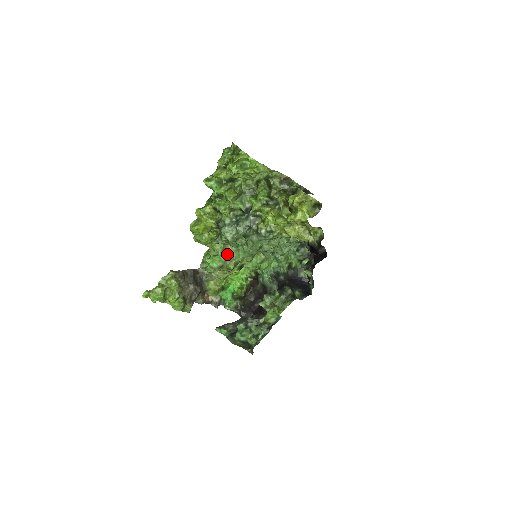
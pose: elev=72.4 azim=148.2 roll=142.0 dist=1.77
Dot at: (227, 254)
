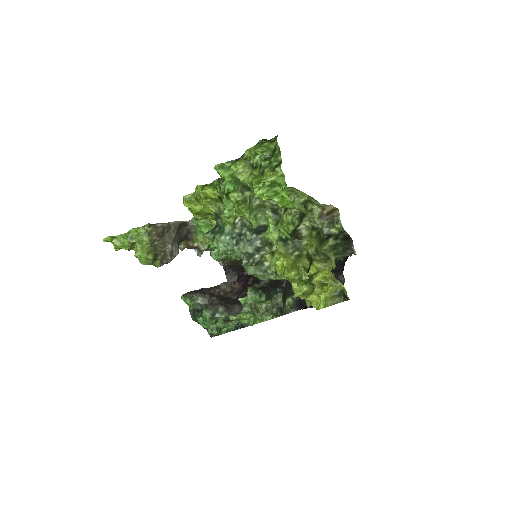
Dot at: occluded
